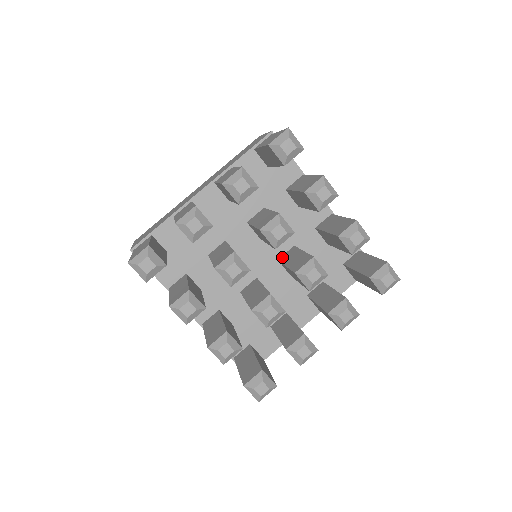
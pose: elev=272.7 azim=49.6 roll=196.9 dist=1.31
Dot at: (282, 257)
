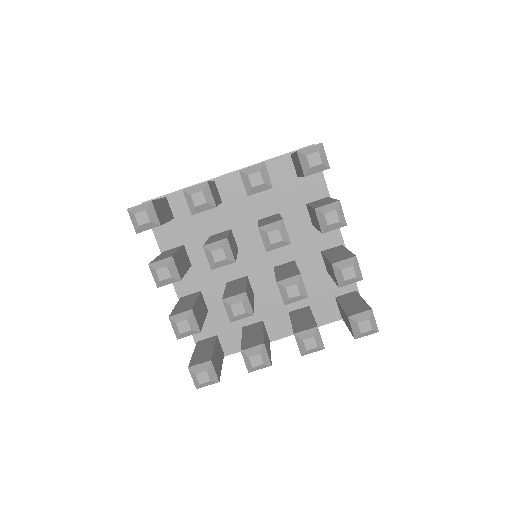
Dot at: (278, 266)
